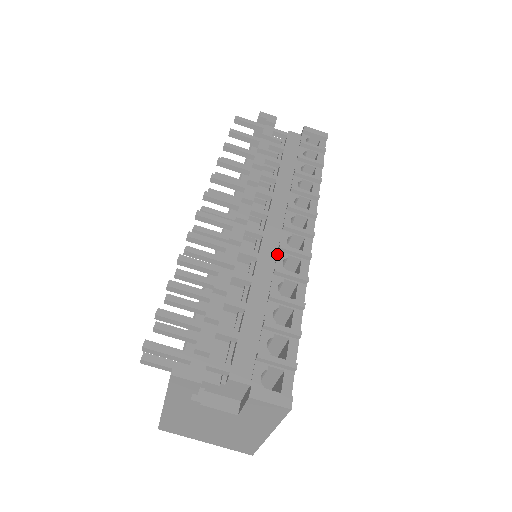
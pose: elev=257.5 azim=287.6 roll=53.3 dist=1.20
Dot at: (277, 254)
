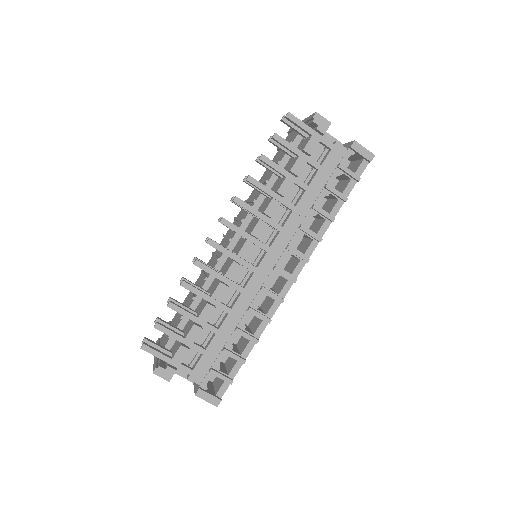
Dot at: (258, 292)
